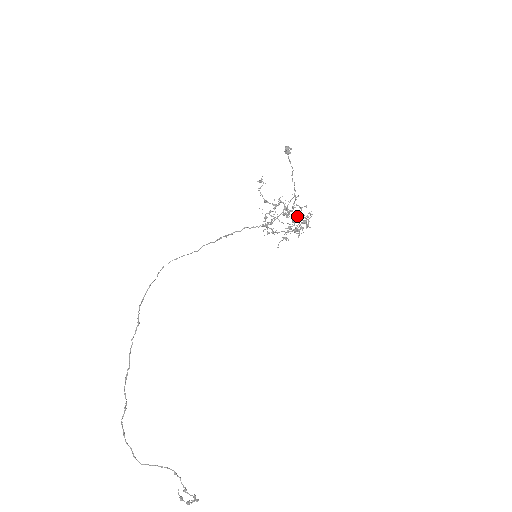
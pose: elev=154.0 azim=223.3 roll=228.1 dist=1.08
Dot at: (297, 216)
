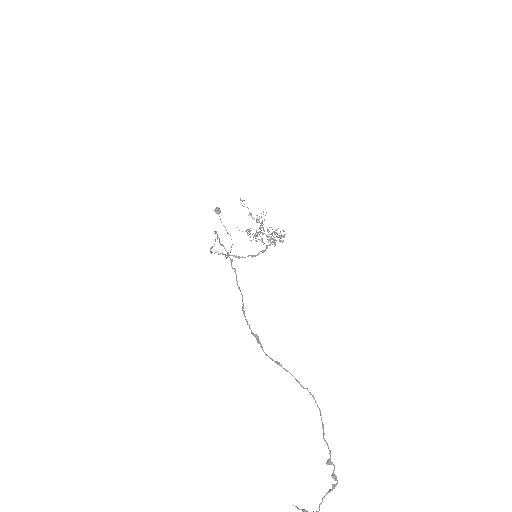
Dot at: occluded
